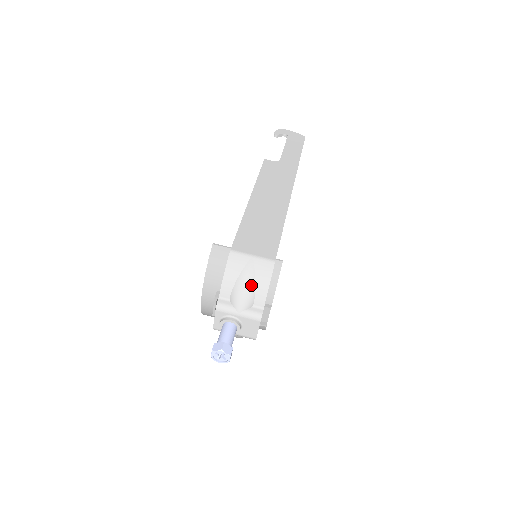
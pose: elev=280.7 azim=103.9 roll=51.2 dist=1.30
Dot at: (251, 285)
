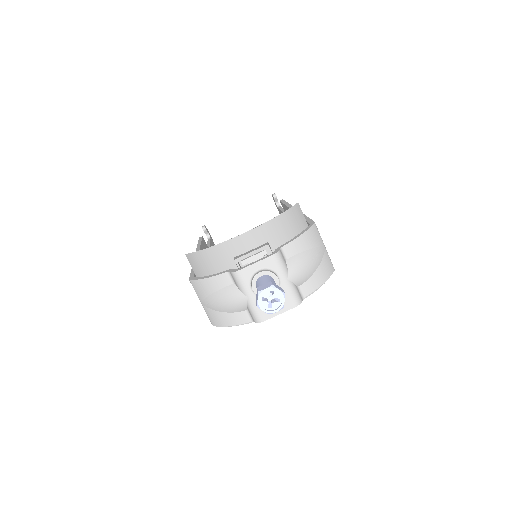
Dot at: (314, 267)
